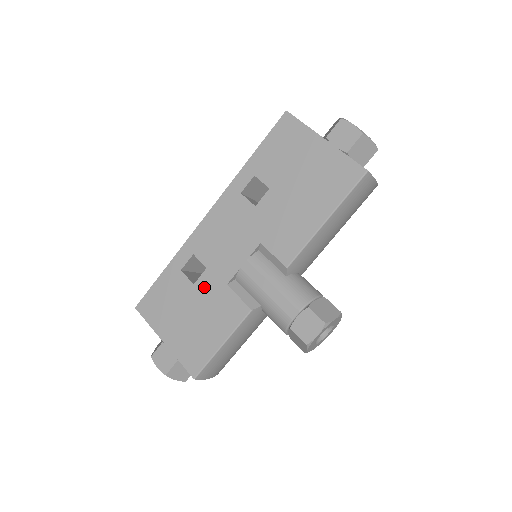
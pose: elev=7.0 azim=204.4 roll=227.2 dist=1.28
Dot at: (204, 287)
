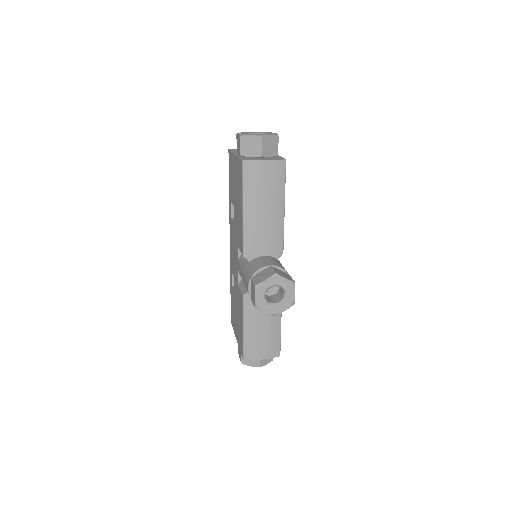
Dot at: (236, 292)
